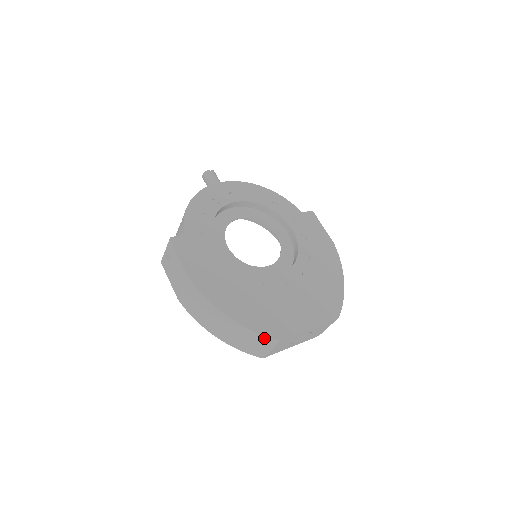
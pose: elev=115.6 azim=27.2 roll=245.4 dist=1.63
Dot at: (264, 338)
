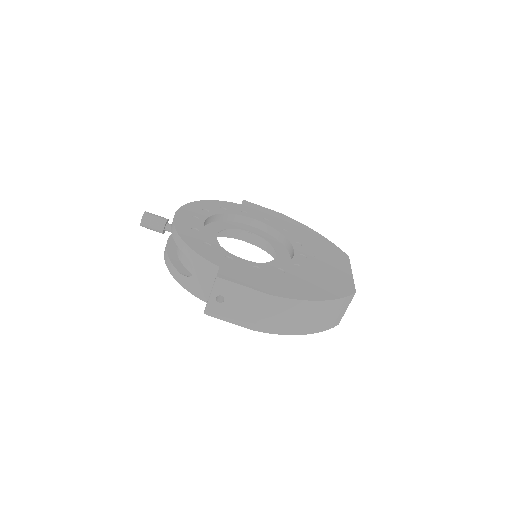
Dot at: (347, 299)
